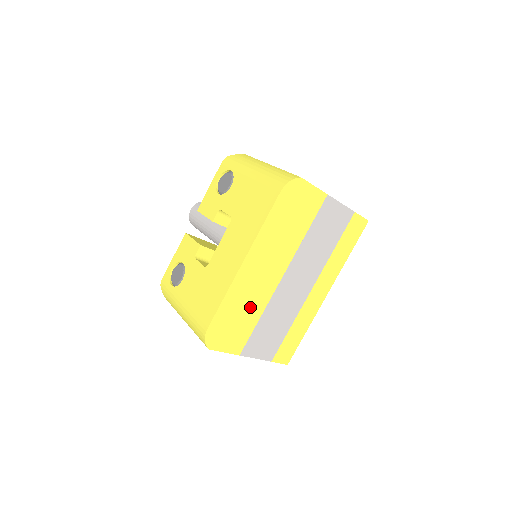
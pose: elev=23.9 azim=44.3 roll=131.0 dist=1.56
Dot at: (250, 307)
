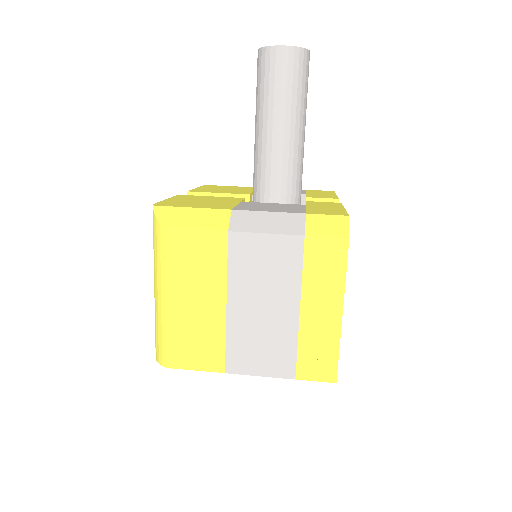
Dot at: occluded
